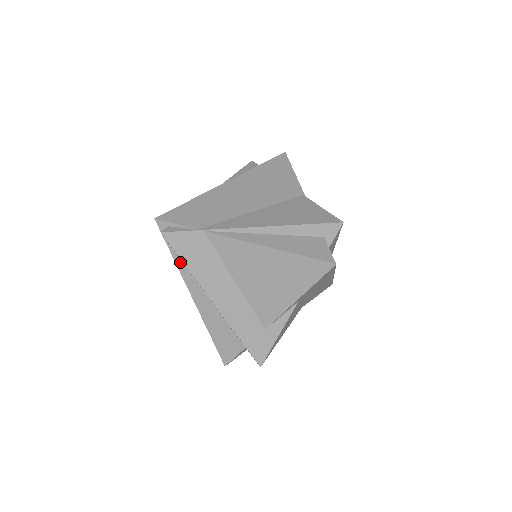
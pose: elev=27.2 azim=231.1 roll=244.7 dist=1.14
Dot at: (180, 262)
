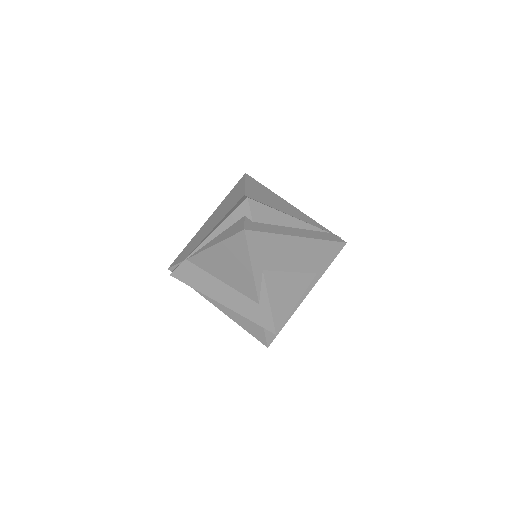
Dot at: occluded
